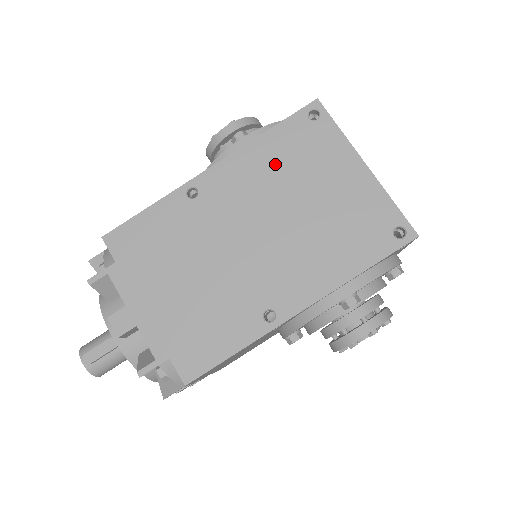
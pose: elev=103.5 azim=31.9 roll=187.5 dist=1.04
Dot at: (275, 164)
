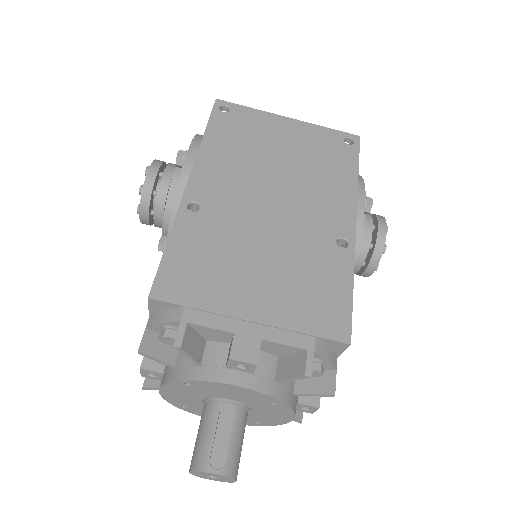
Dot at: (233, 150)
